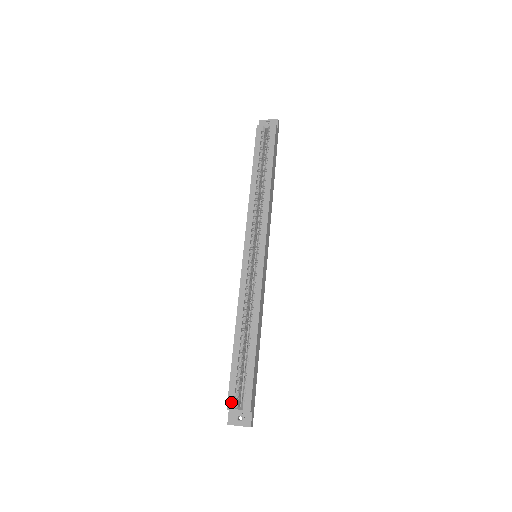
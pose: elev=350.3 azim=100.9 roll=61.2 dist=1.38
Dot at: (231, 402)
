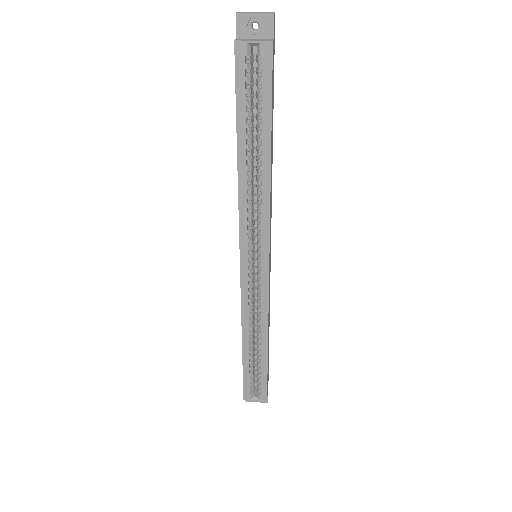
Dot at: (247, 395)
